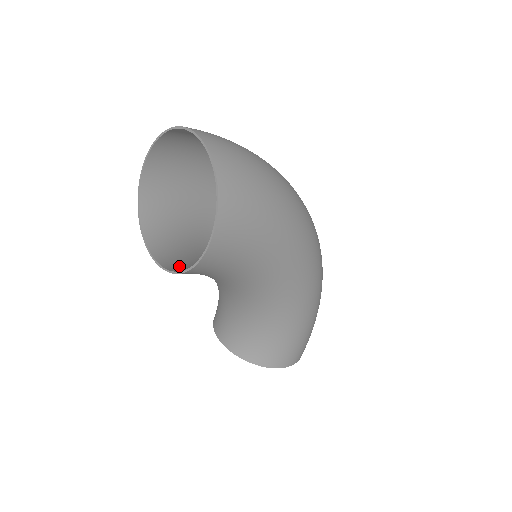
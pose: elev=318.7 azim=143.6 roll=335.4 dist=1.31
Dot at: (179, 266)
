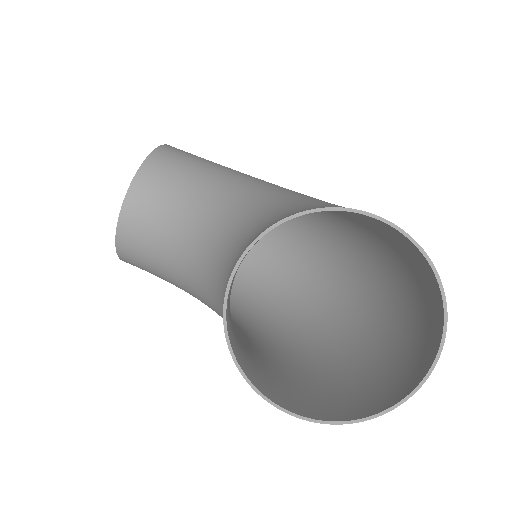
Dot at: occluded
